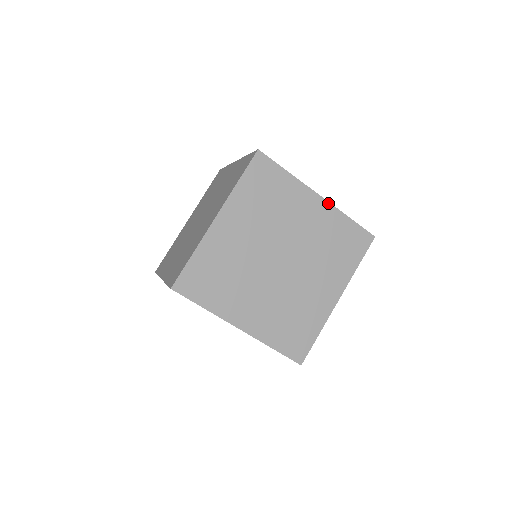
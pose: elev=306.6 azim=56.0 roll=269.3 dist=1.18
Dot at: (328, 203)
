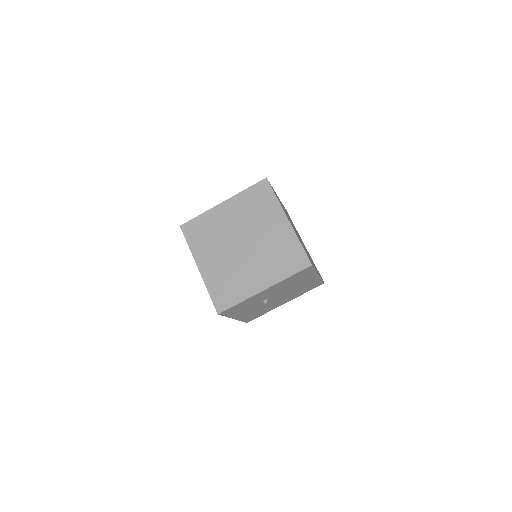
Dot at: (291, 227)
